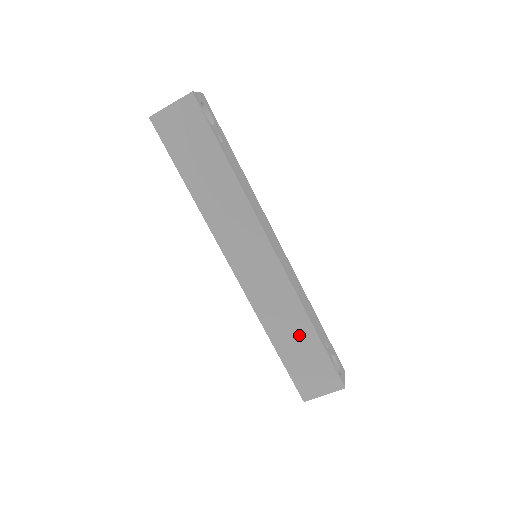
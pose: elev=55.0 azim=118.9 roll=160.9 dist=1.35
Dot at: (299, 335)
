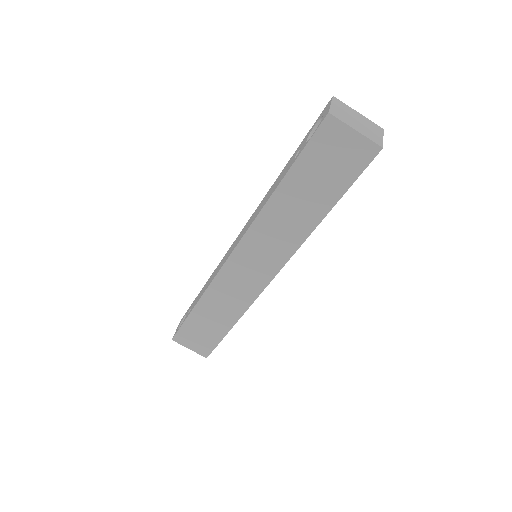
Dot at: (219, 319)
